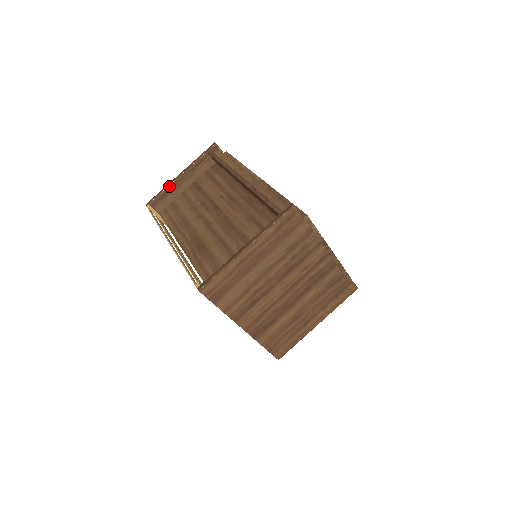
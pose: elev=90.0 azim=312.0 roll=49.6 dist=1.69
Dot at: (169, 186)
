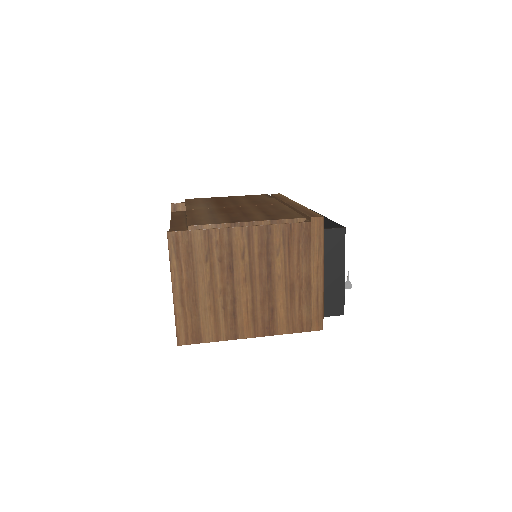
Dot at: occluded
